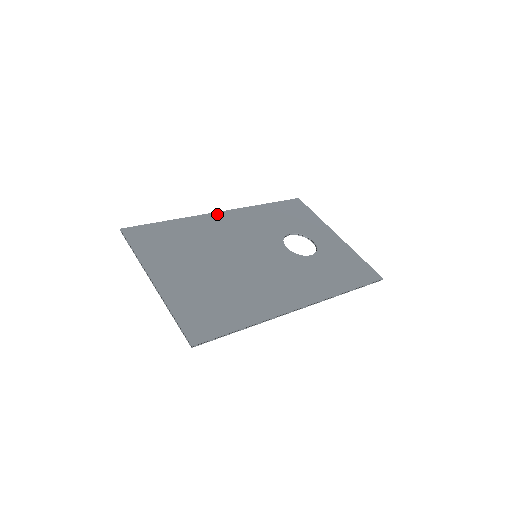
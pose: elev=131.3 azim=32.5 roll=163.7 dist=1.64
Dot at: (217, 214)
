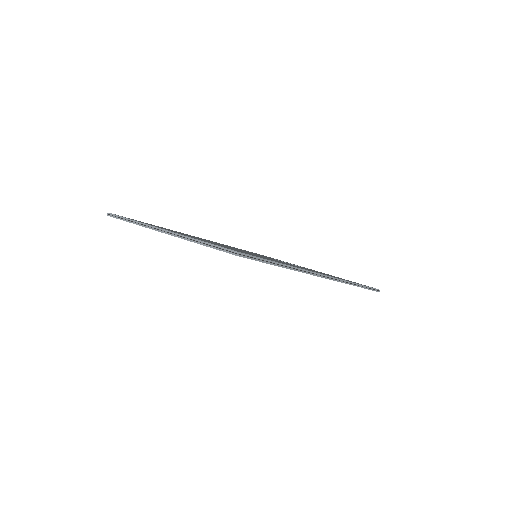
Dot at: occluded
